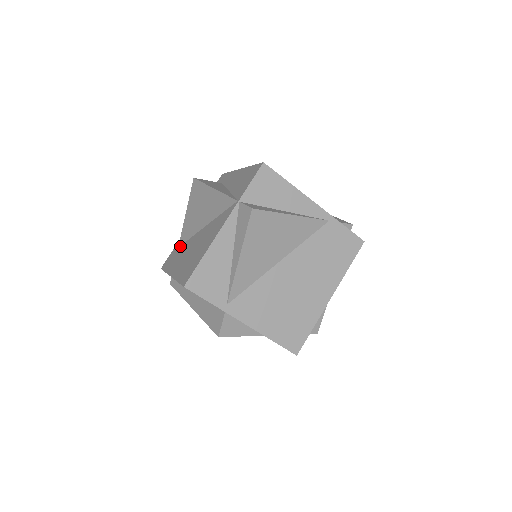
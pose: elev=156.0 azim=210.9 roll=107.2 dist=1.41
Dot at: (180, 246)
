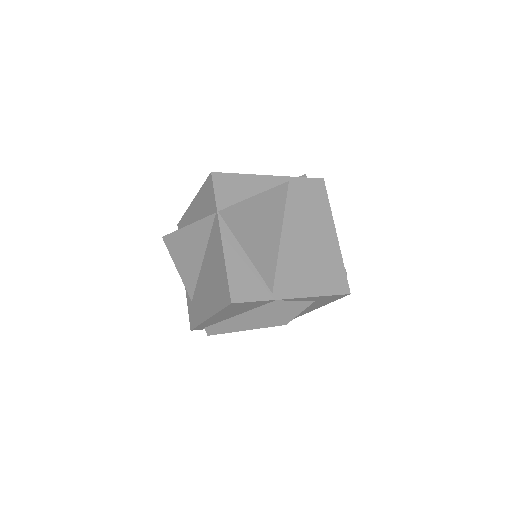
Dot at: (193, 298)
